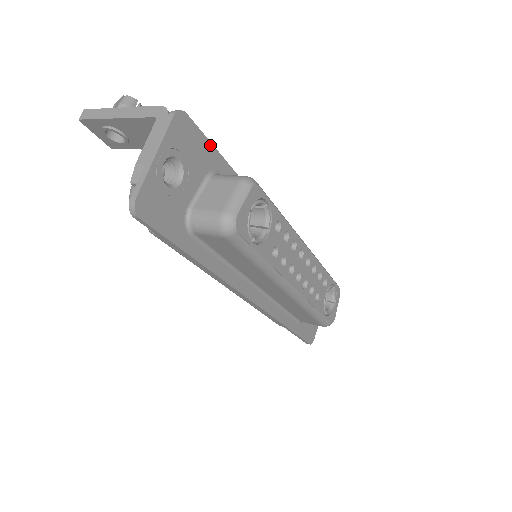
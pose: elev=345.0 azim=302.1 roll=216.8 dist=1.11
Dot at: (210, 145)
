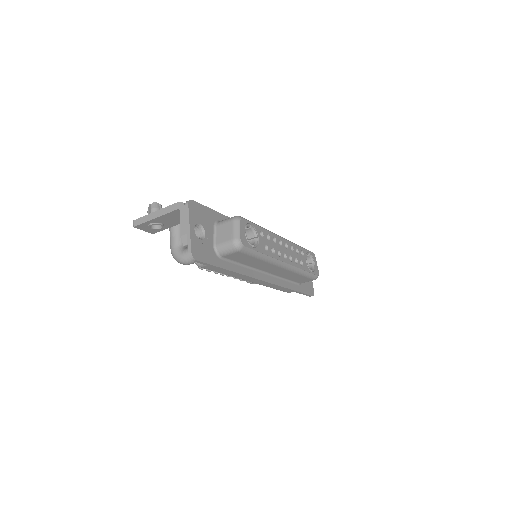
Dot at: (209, 209)
